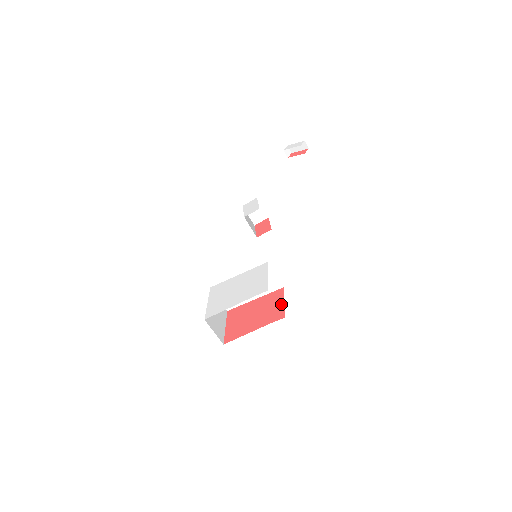
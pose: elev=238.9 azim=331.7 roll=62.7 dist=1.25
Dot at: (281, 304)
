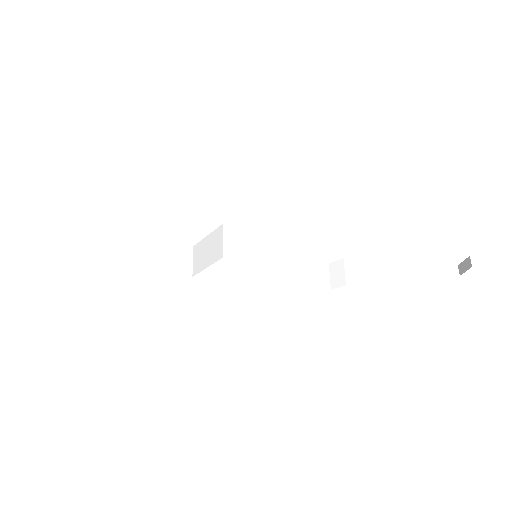
Dot at: occluded
